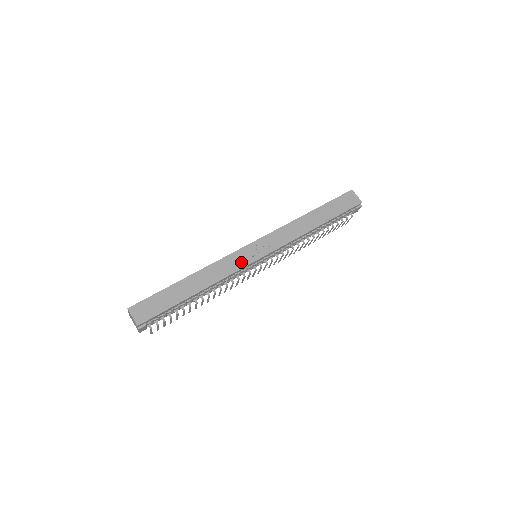
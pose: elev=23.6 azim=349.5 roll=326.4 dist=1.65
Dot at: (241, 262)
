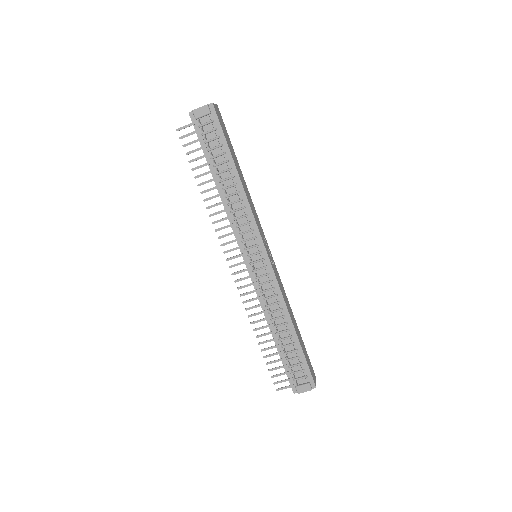
Dot at: (260, 230)
